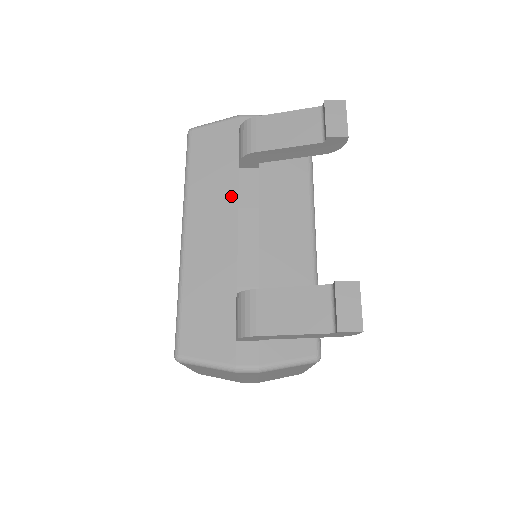
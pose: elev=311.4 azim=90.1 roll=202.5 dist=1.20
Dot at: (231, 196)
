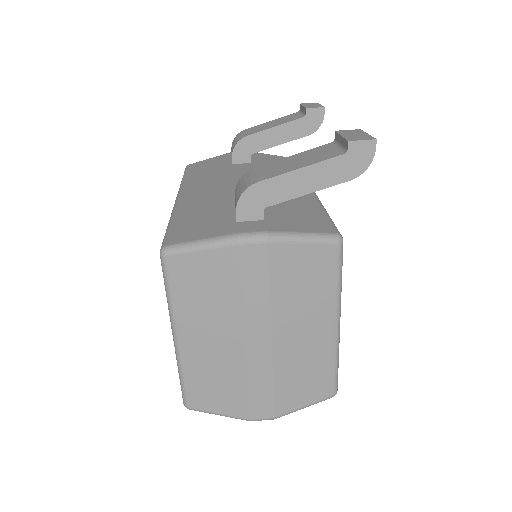
Dot at: (226, 173)
